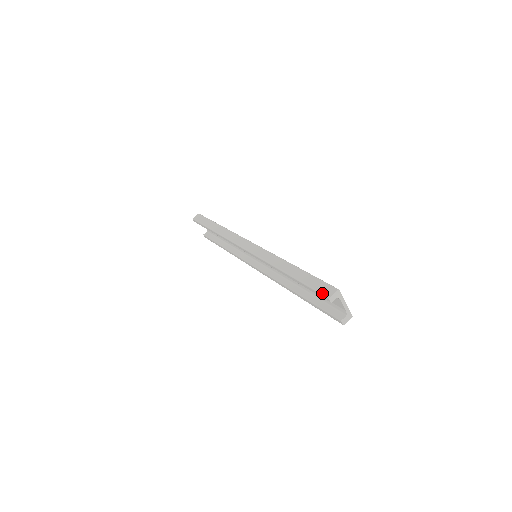
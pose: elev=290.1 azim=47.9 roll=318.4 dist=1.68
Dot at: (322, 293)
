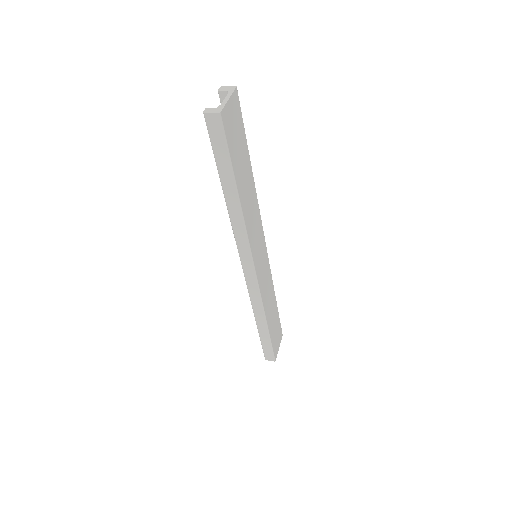
Dot at: occluded
